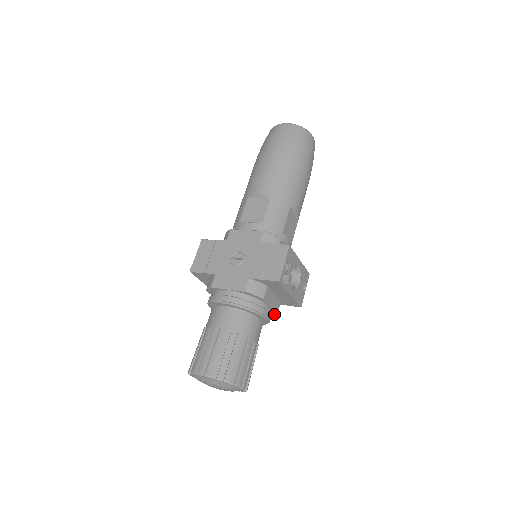
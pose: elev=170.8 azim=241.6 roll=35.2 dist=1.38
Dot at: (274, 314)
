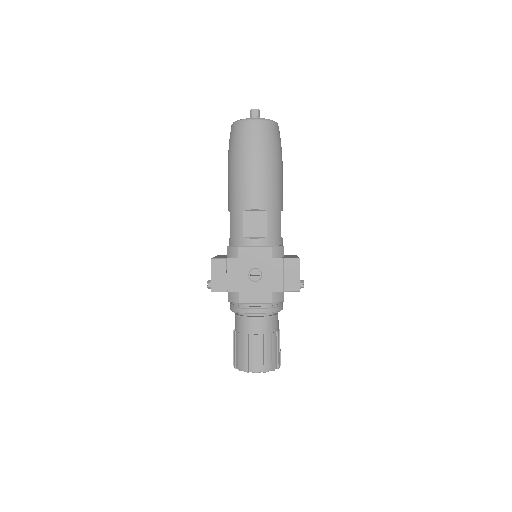
Dot at: occluded
